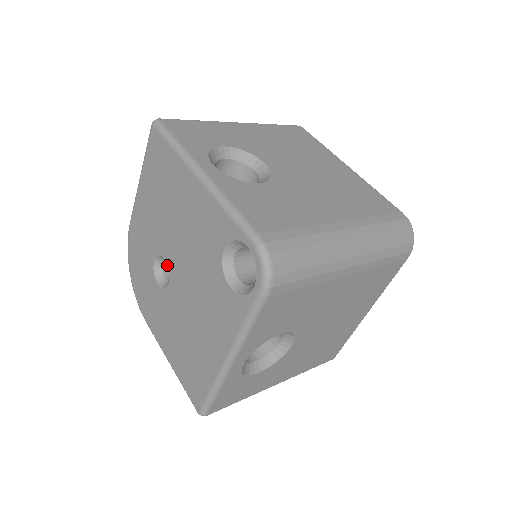
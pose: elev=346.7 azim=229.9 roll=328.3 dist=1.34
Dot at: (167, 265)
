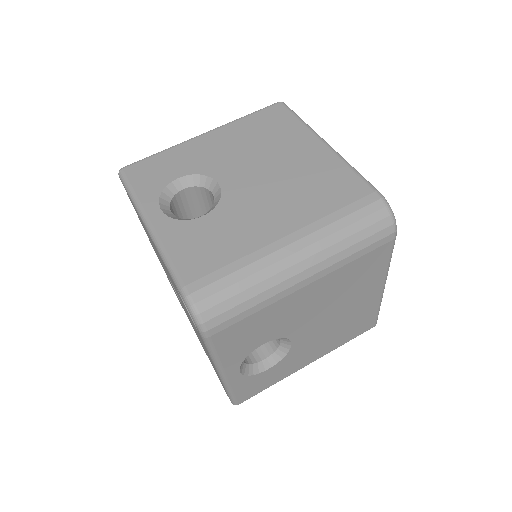
Dot at: occluded
